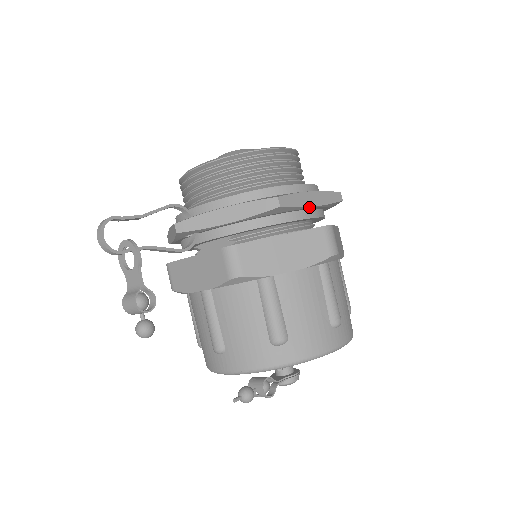
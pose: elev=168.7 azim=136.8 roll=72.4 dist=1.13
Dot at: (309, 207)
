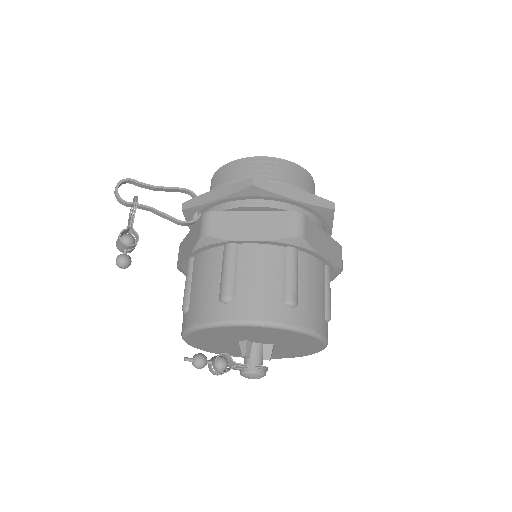
Dot at: (289, 199)
